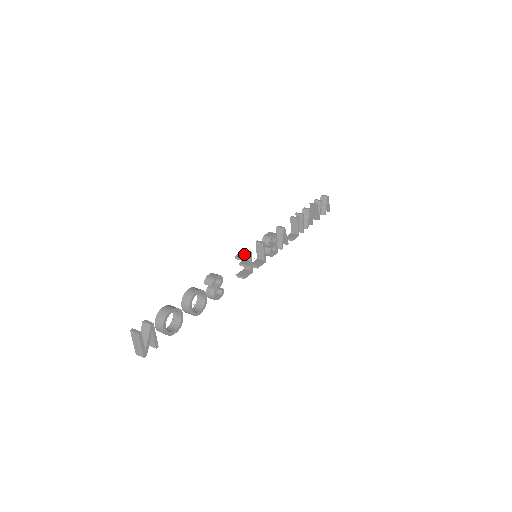
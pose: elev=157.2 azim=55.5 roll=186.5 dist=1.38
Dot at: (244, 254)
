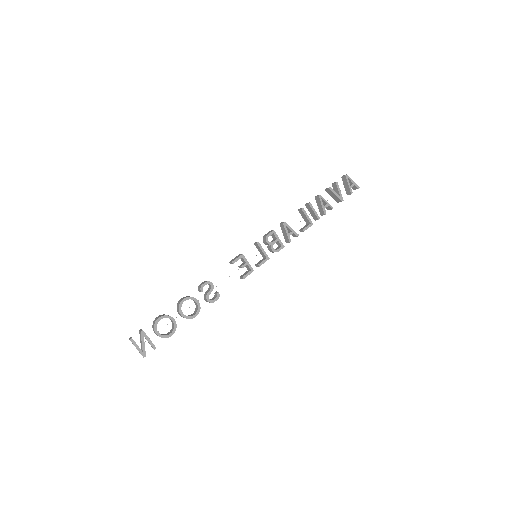
Dot at: (236, 258)
